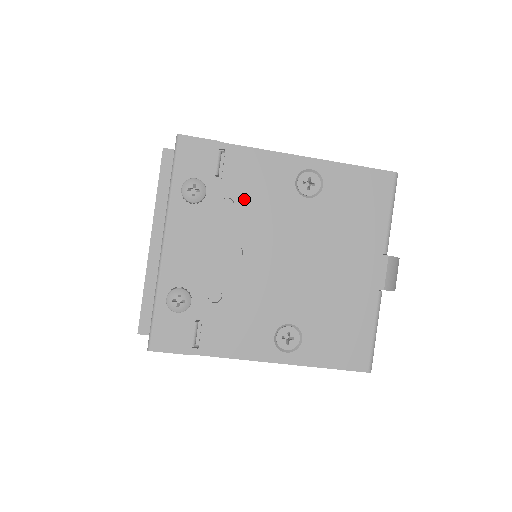
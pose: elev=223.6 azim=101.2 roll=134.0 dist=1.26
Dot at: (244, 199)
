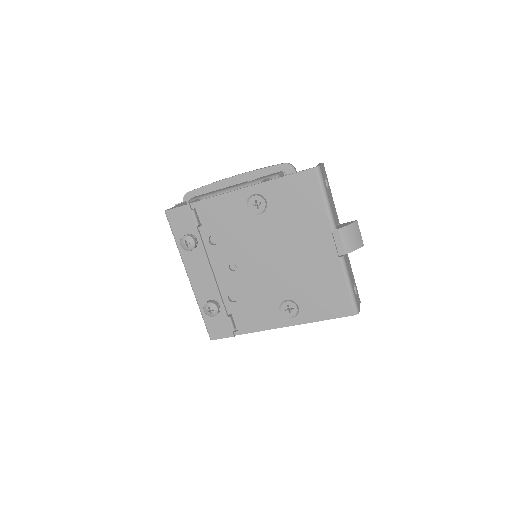
Dot at: (221, 233)
